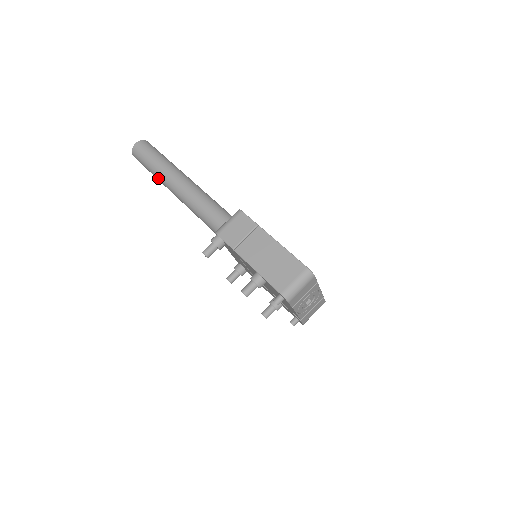
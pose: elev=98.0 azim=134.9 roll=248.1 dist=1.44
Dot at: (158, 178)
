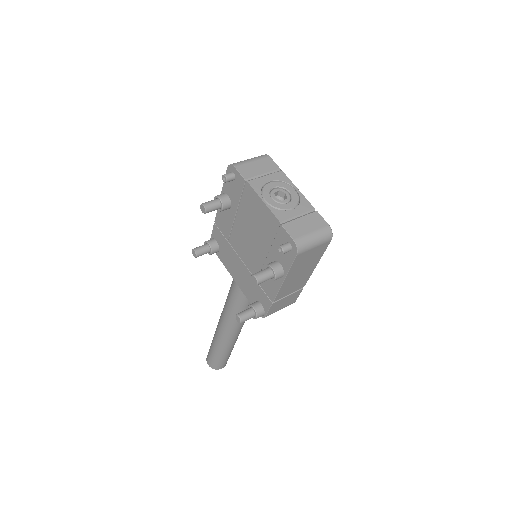
Dot at: (214, 340)
